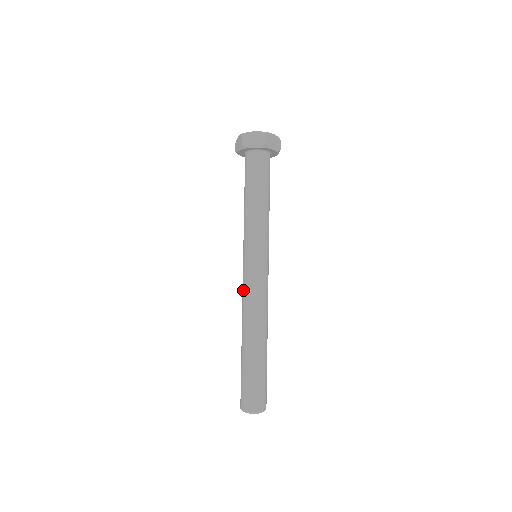
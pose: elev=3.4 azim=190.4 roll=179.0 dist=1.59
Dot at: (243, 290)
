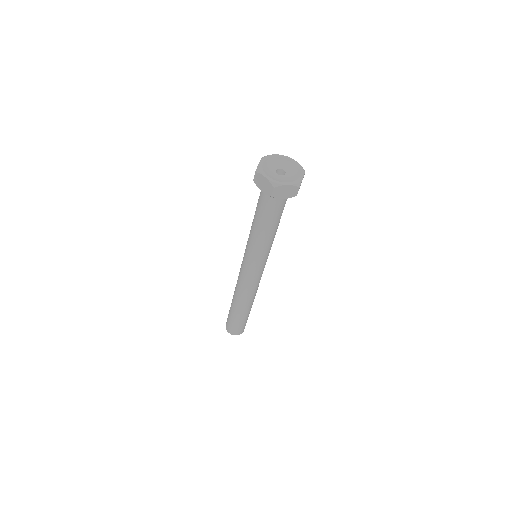
Dot at: occluded
